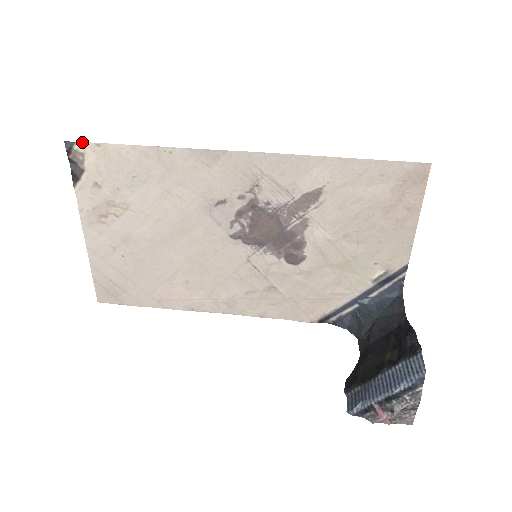
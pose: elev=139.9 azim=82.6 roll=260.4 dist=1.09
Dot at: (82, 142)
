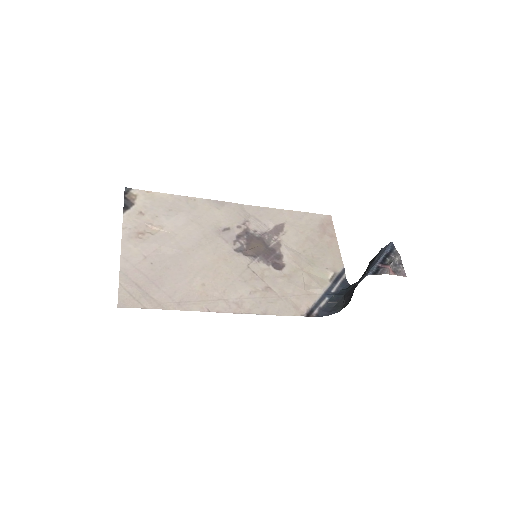
Dot at: (137, 189)
